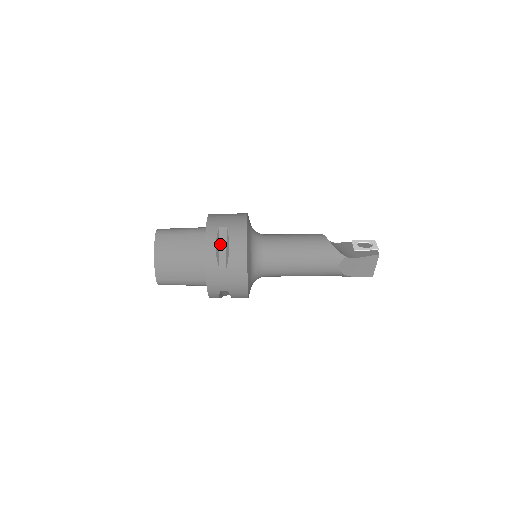
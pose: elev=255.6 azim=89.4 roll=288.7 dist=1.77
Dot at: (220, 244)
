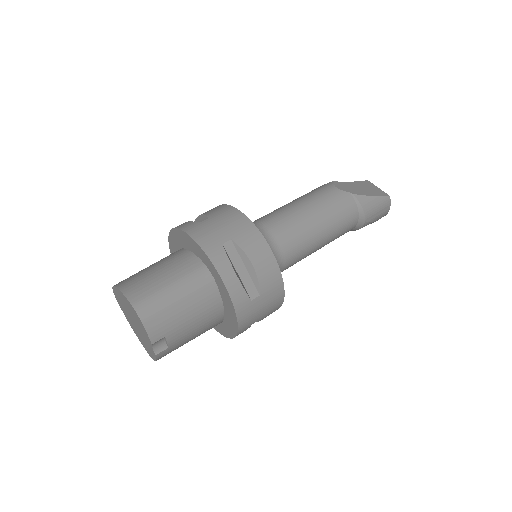
Dot at: occluded
